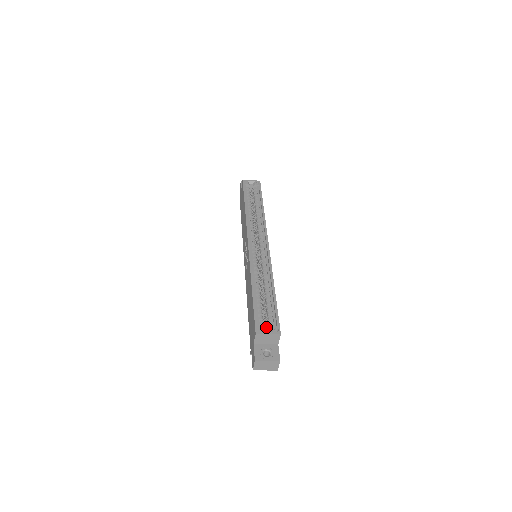
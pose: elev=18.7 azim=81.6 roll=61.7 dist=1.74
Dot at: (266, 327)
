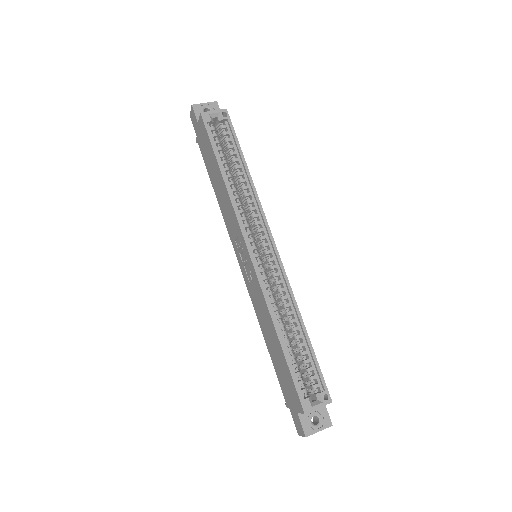
Dot at: (305, 383)
